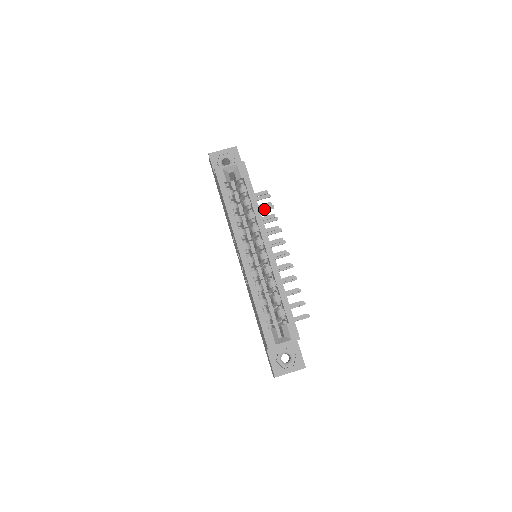
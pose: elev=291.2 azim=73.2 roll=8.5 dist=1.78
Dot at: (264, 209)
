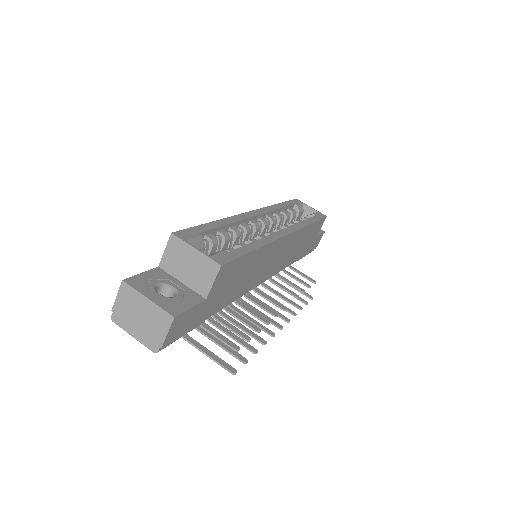
Dot at: occluded
